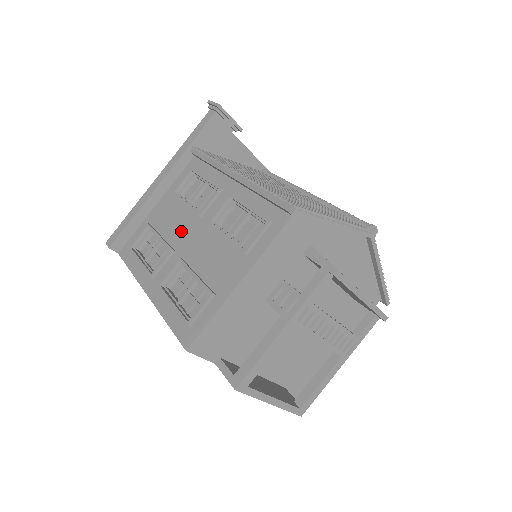
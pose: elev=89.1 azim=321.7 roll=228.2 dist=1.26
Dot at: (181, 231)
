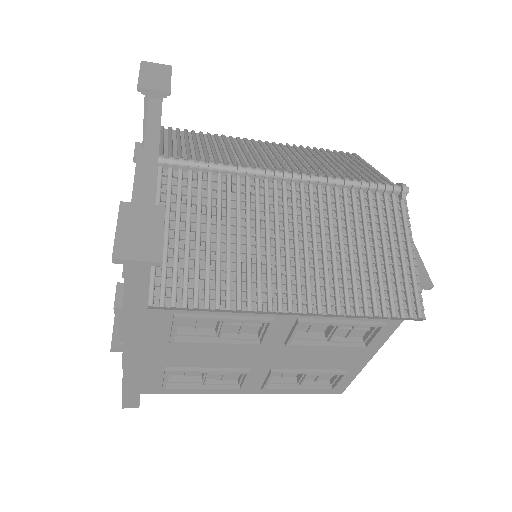
Dot at: (239, 358)
